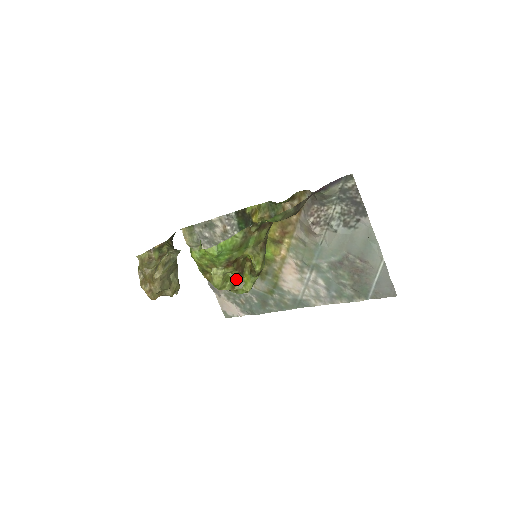
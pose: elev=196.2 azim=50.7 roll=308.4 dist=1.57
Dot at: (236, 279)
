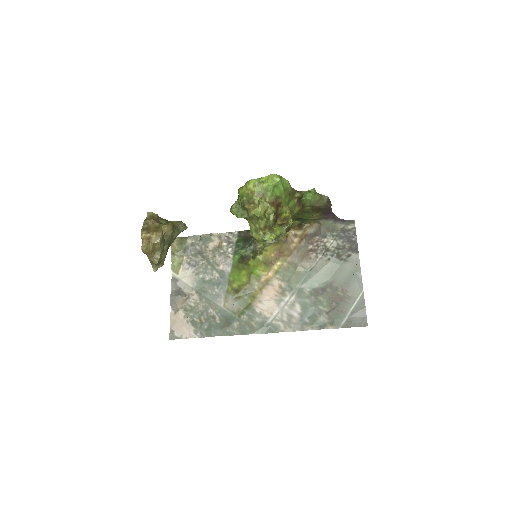
Dot at: (269, 224)
